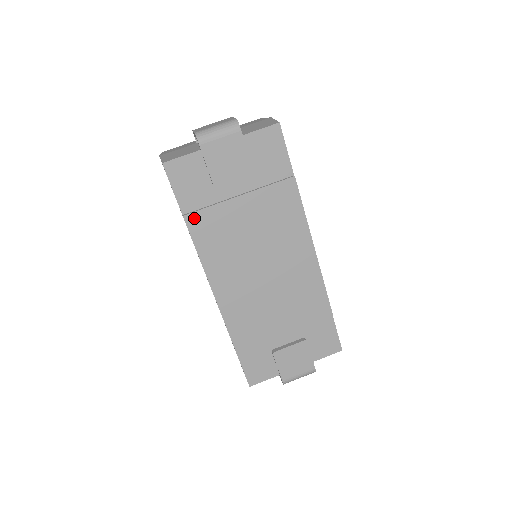
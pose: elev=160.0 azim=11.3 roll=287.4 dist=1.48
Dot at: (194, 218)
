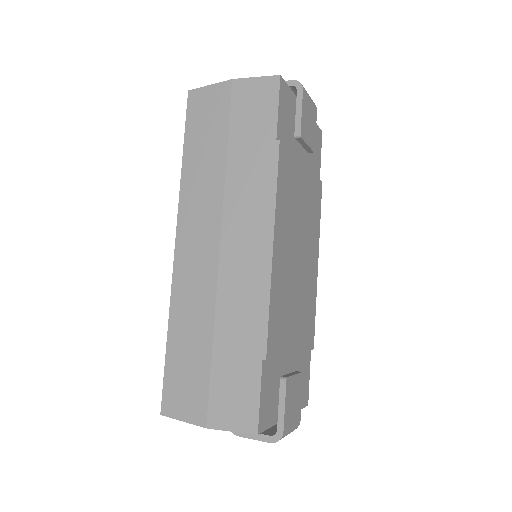
Dot at: (283, 152)
